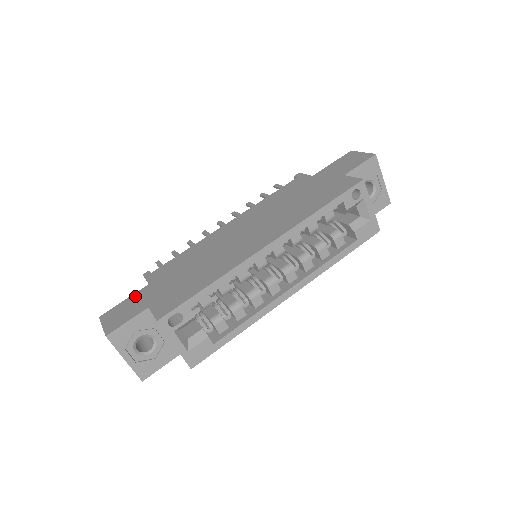
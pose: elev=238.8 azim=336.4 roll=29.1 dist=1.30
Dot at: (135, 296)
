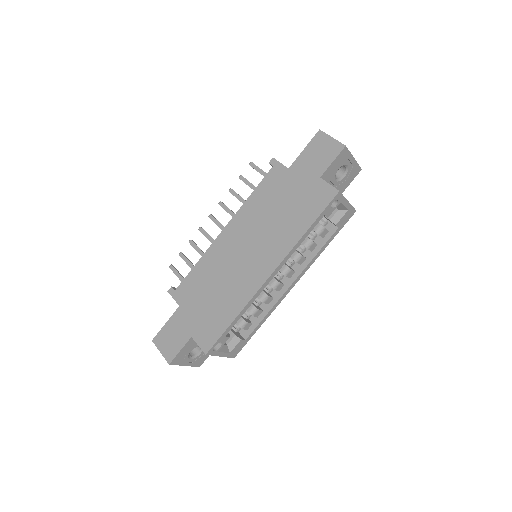
Dot at: (173, 320)
